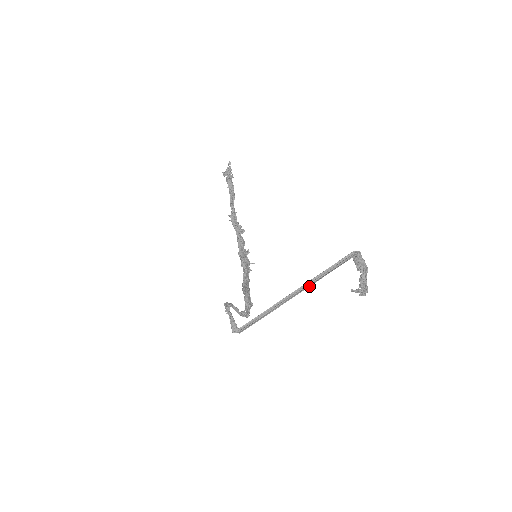
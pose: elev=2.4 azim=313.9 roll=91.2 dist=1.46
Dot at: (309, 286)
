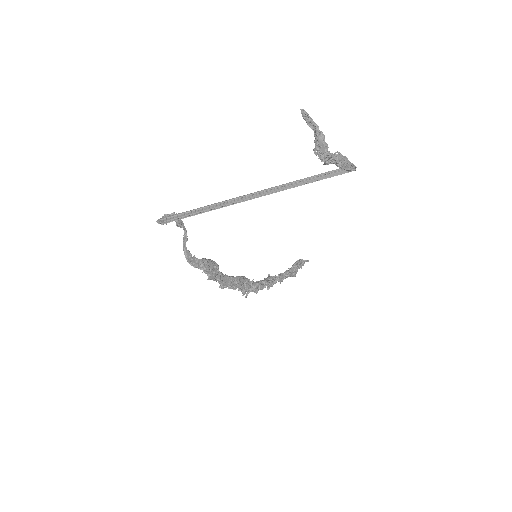
Dot at: (272, 191)
